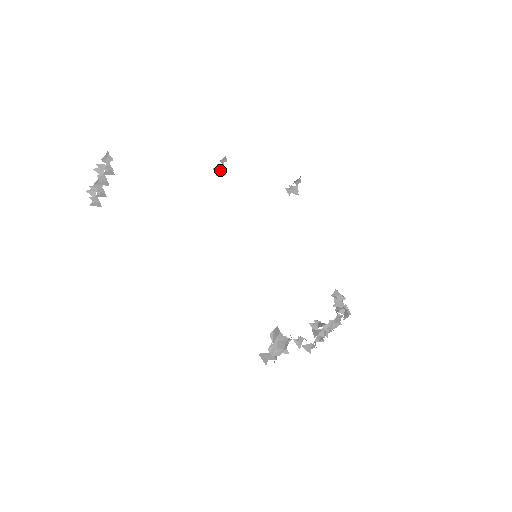
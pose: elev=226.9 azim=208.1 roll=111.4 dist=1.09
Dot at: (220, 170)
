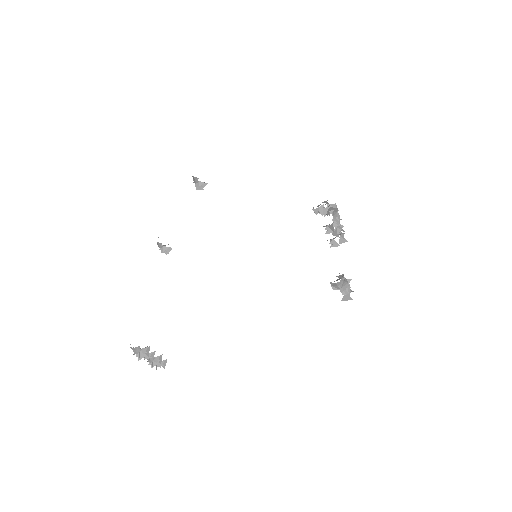
Dot at: (167, 251)
